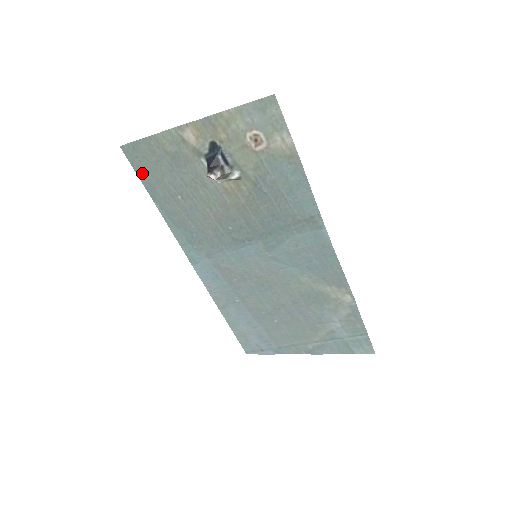
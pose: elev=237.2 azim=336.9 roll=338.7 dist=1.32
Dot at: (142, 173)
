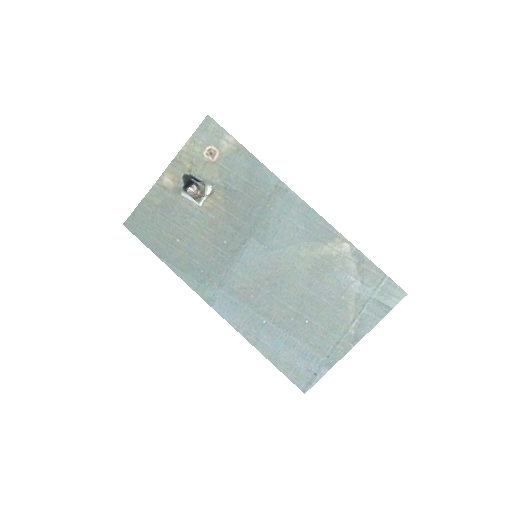
Dot at: (144, 237)
